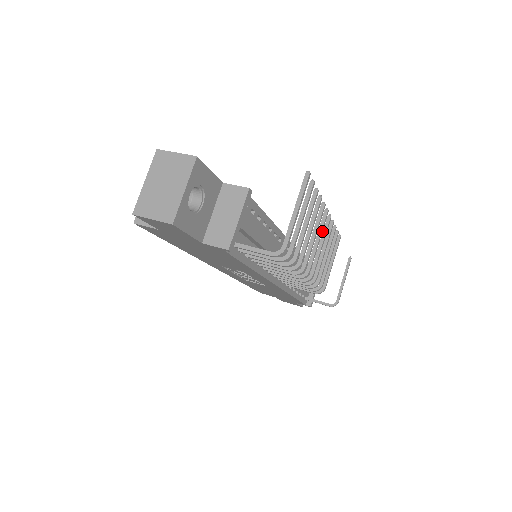
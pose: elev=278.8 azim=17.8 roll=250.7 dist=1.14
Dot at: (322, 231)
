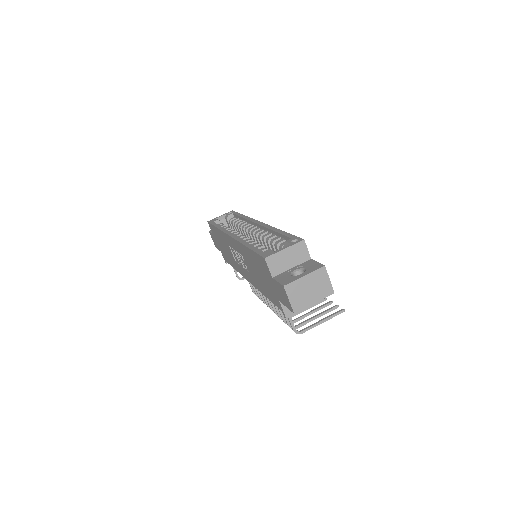
Dot at: occluded
